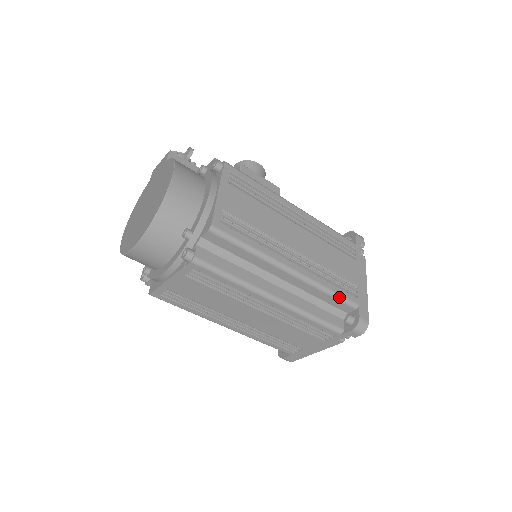
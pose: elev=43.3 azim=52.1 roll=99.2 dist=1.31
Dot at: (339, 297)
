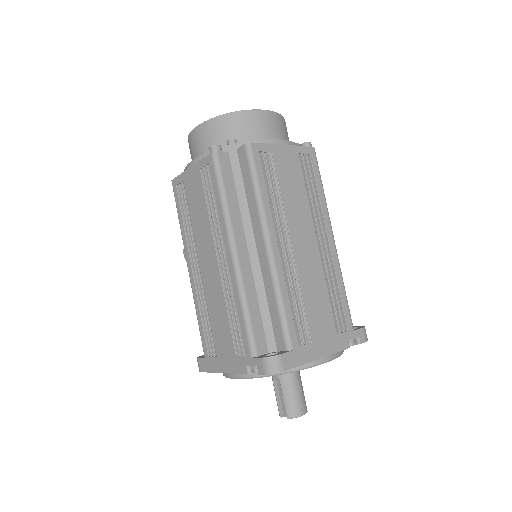
Dot at: occluded
